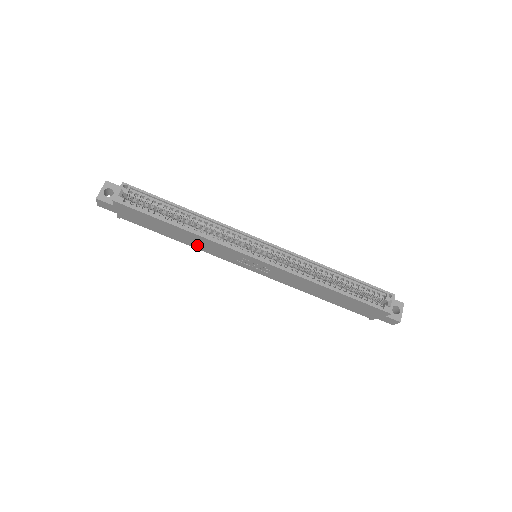
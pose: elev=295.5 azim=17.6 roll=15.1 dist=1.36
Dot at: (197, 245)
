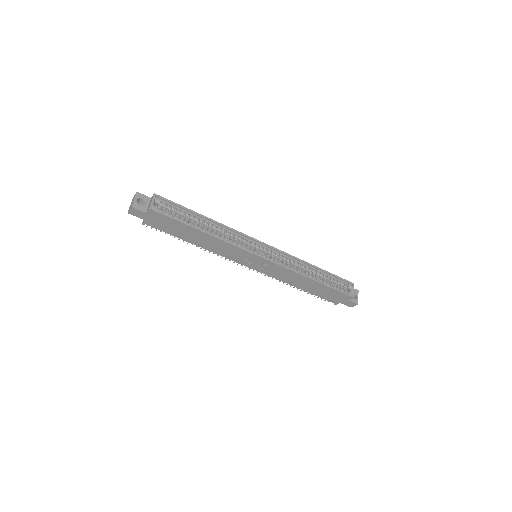
Dot at: (211, 247)
